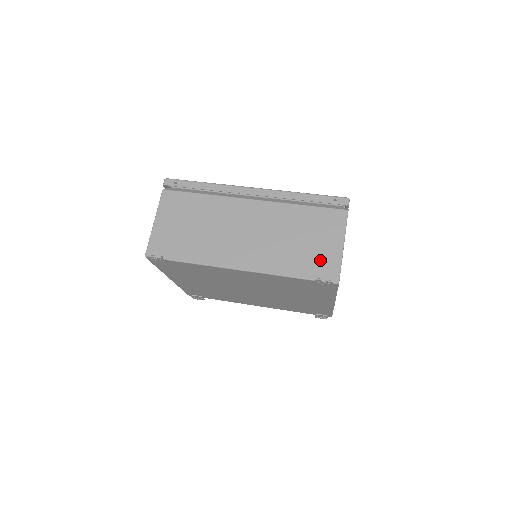
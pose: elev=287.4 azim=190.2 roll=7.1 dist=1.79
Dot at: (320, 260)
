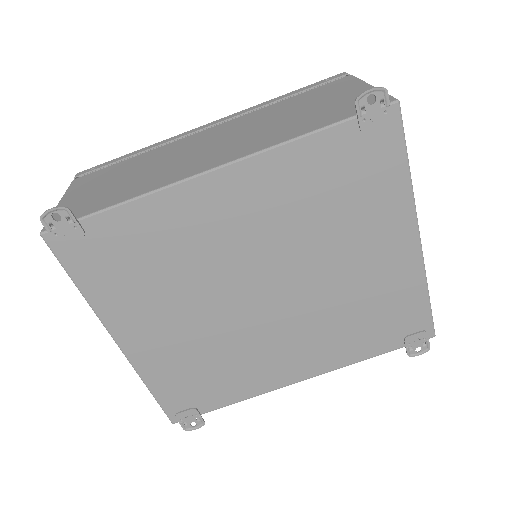
Dot at: (347, 104)
